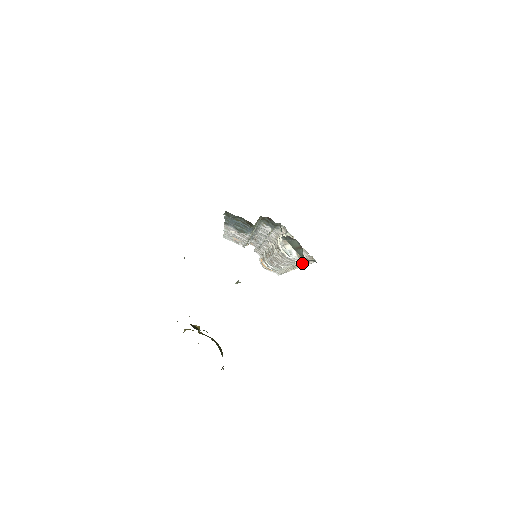
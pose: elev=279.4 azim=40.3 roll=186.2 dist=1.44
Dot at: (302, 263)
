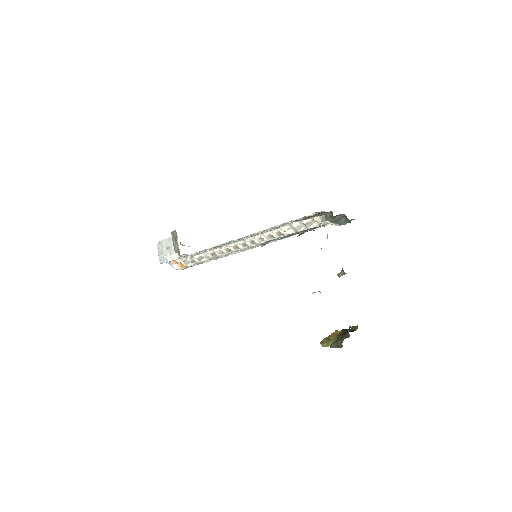
Dot at: occluded
